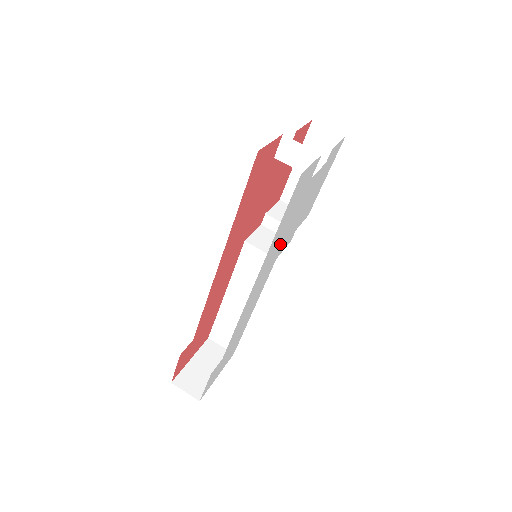
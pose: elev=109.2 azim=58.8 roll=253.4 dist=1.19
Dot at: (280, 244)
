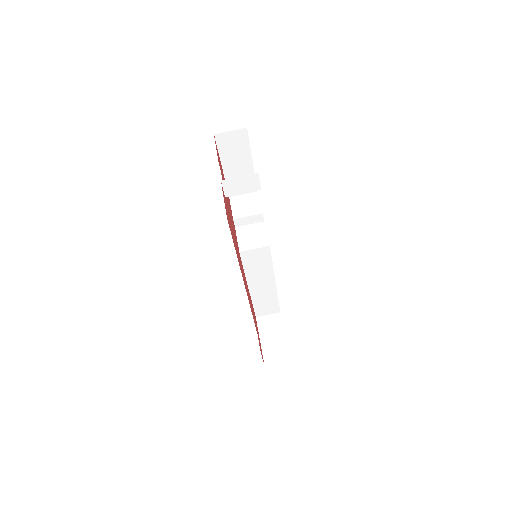
Dot at: occluded
